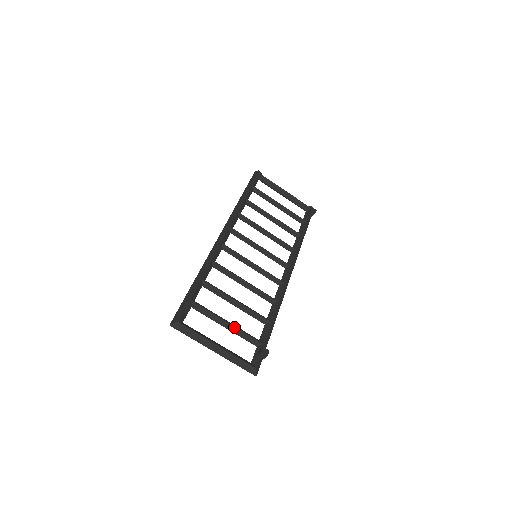
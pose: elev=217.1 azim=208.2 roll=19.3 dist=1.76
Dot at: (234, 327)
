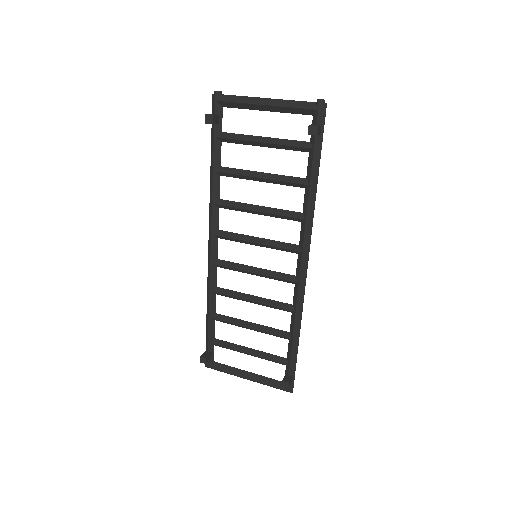
Dot at: (256, 356)
